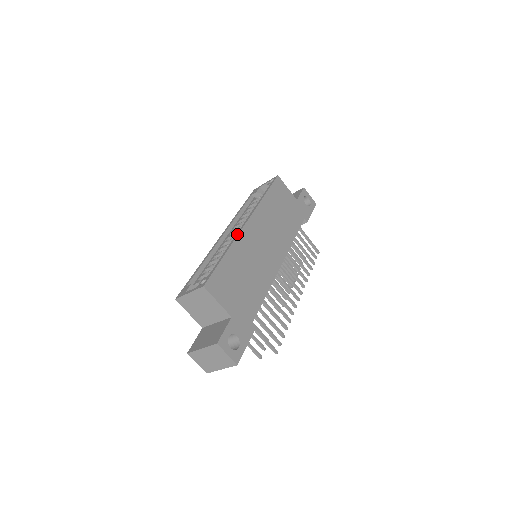
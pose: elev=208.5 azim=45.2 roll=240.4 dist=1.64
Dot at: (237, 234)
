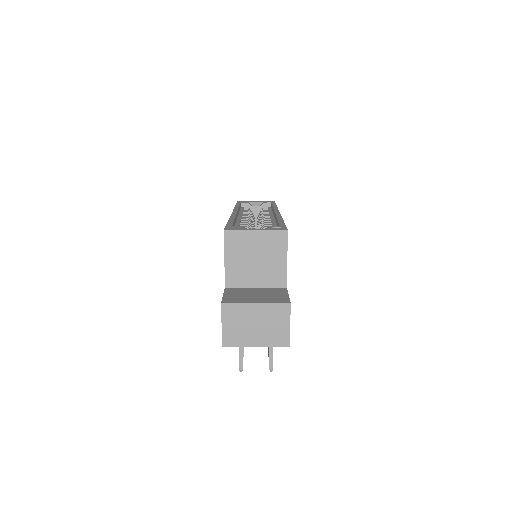
Dot at: (279, 214)
